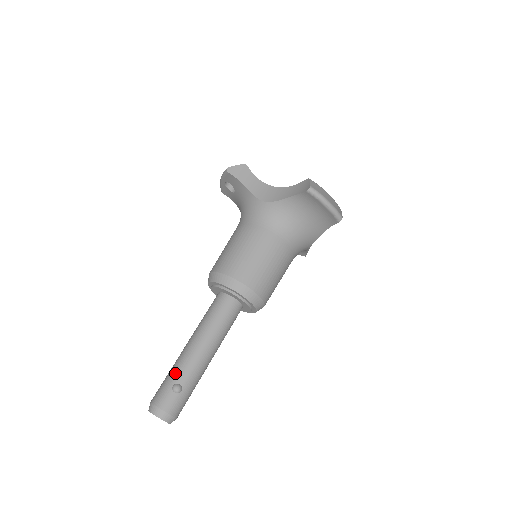
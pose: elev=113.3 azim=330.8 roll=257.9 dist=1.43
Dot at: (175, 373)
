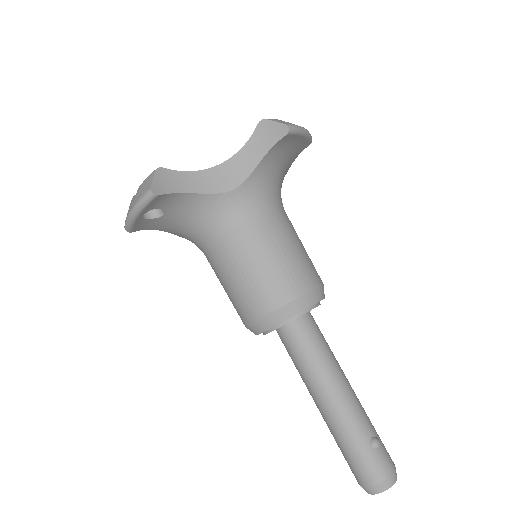
Dot at: (358, 436)
